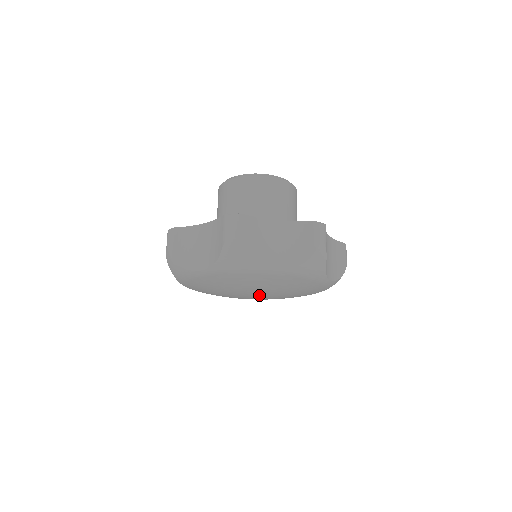
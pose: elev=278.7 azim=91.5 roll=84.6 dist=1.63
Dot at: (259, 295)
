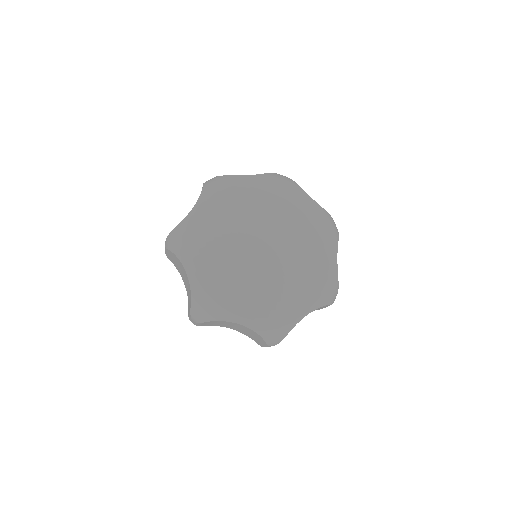
Dot at: (266, 237)
